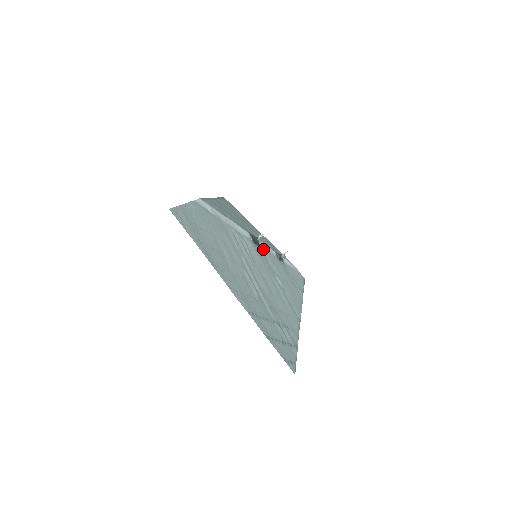
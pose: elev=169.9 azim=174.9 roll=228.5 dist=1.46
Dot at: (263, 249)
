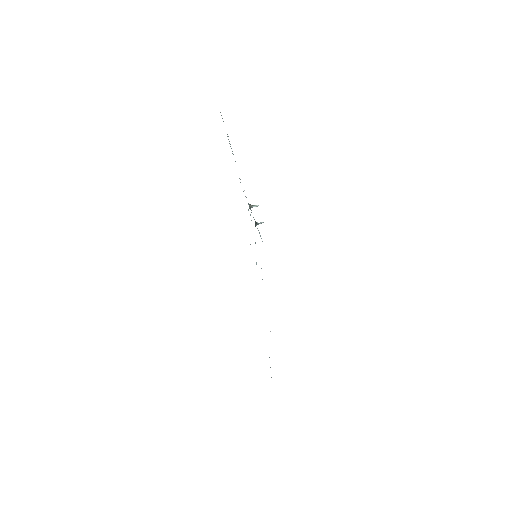
Dot at: occluded
